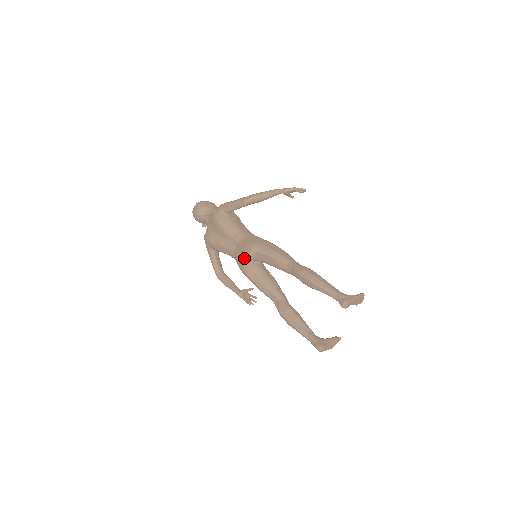
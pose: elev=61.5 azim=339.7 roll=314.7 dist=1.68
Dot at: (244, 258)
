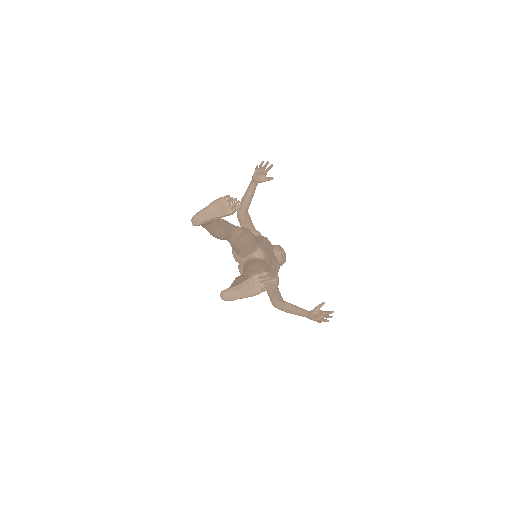
Dot at: occluded
